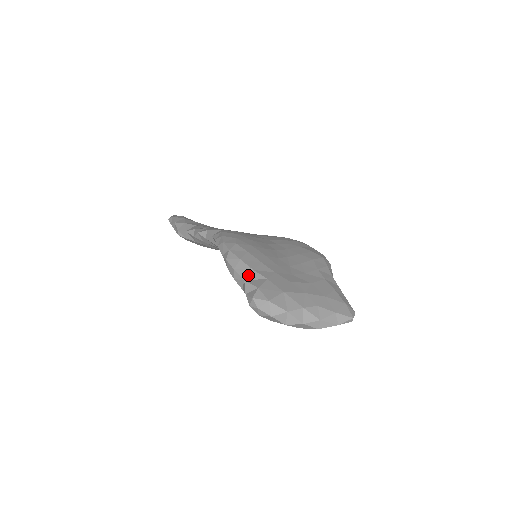
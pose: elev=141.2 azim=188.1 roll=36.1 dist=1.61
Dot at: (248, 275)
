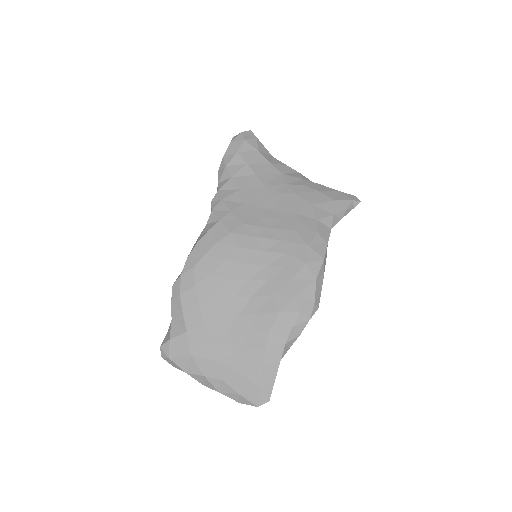
Dot at: (176, 316)
